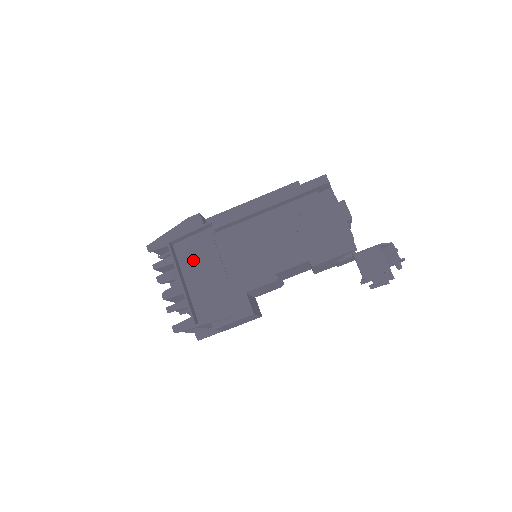
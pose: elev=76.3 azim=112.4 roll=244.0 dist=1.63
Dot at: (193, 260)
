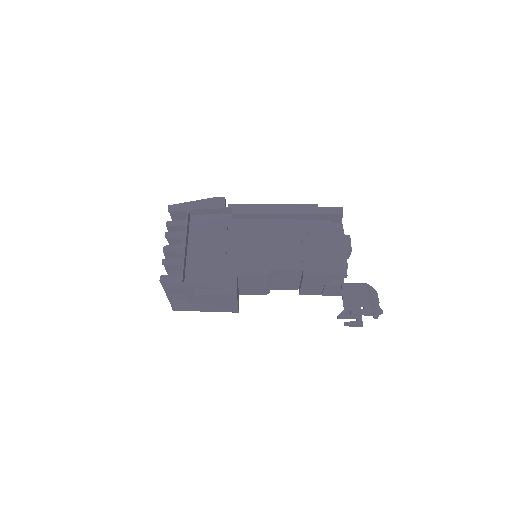
Dot at: (202, 233)
